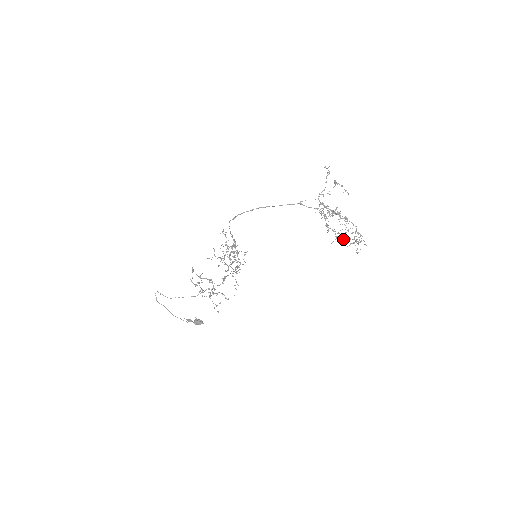
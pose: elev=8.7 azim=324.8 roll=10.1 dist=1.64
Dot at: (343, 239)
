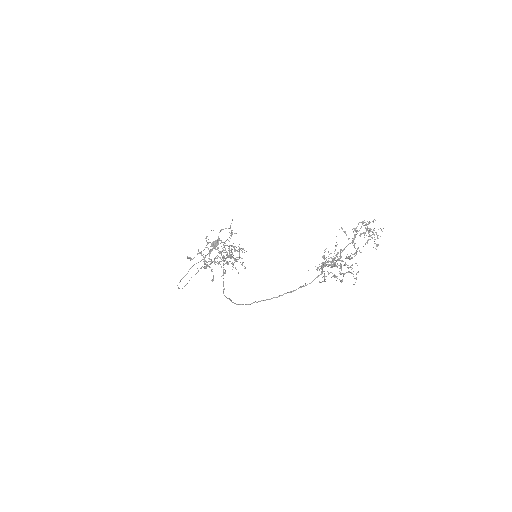
Dot at: occluded
